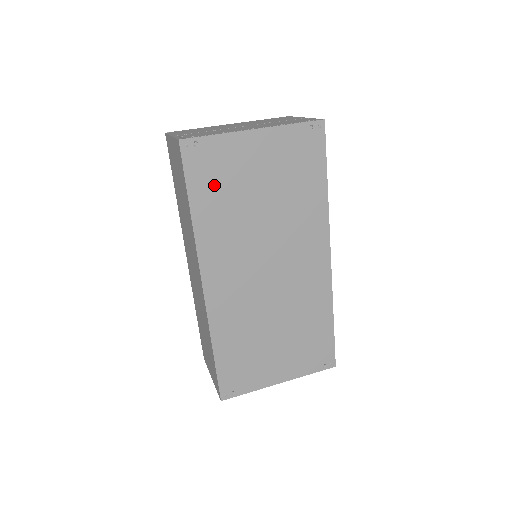
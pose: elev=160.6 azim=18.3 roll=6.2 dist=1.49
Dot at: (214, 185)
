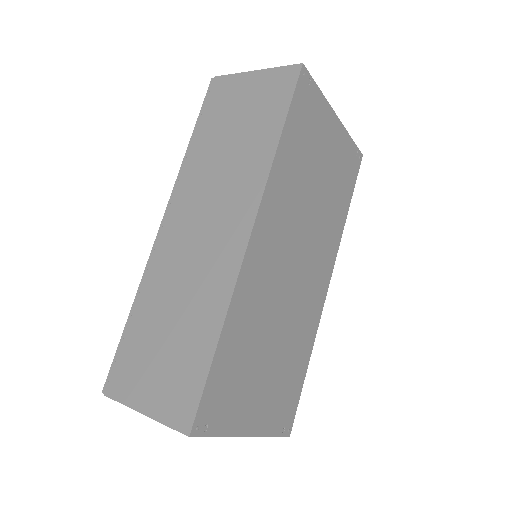
Dot at: (302, 132)
